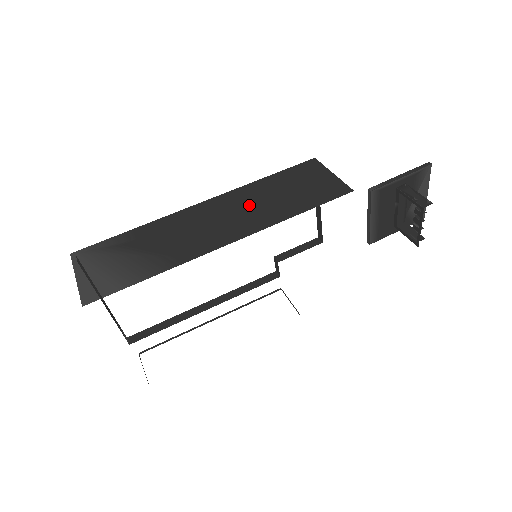
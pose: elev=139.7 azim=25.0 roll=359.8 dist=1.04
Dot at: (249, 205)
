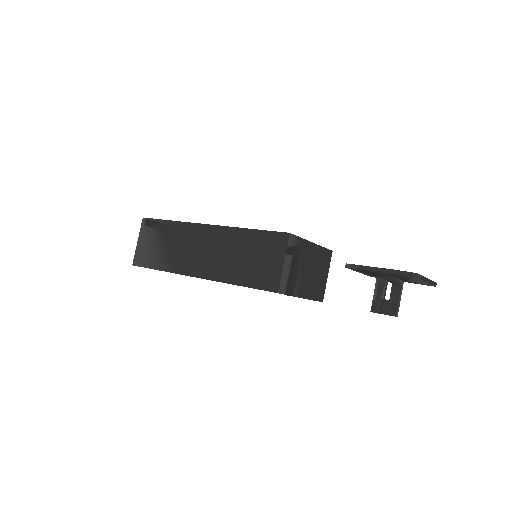
Dot at: (224, 251)
